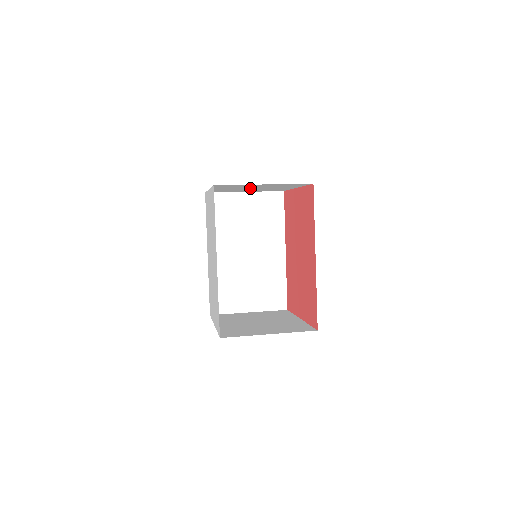
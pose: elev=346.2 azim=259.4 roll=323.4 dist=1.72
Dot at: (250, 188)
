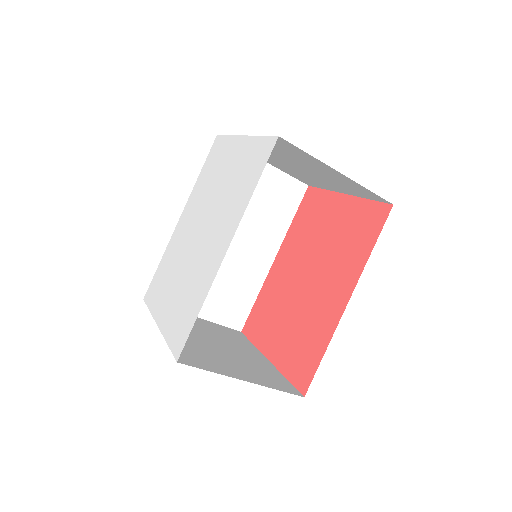
Dot at: (294, 163)
